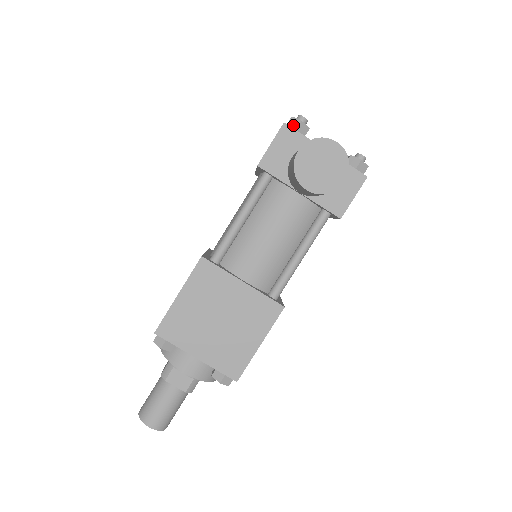
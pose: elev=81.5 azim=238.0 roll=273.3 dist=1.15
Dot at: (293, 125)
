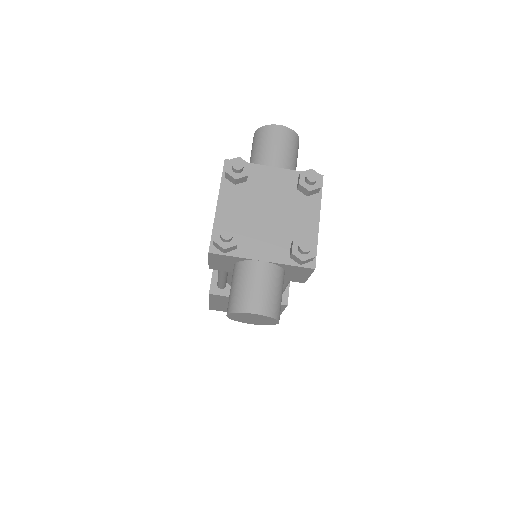
Dot at: (219, 249)
